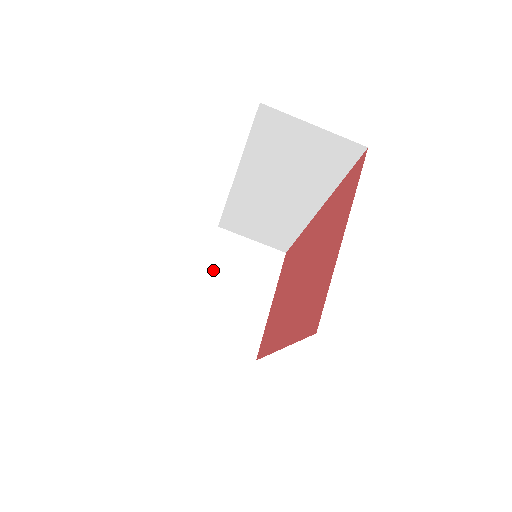
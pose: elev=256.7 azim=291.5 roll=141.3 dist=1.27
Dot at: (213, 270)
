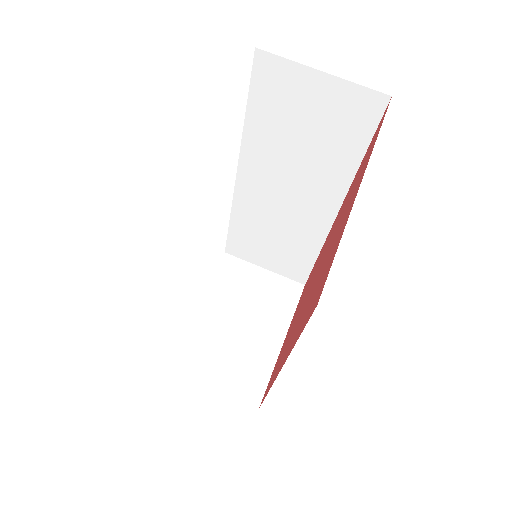
Dot at: (214, 297)
